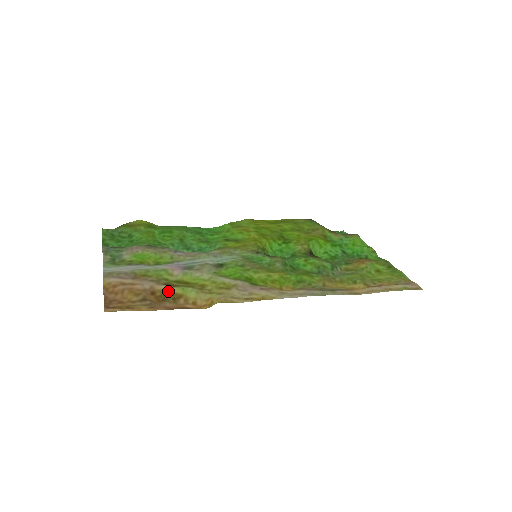
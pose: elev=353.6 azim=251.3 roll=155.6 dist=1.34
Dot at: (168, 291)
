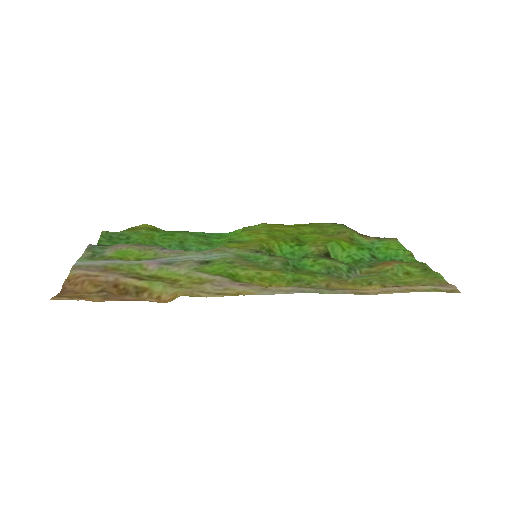
Dot at: (133, 284)
